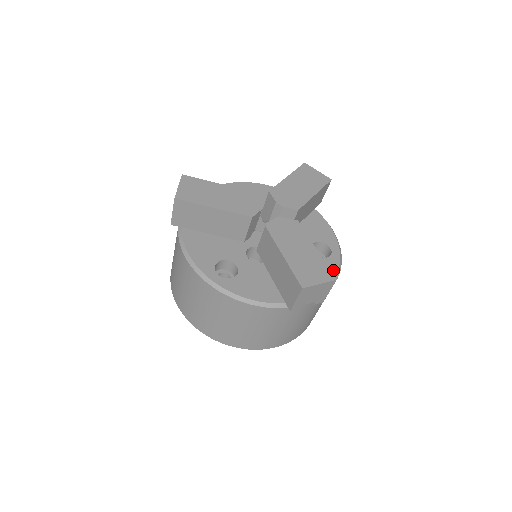
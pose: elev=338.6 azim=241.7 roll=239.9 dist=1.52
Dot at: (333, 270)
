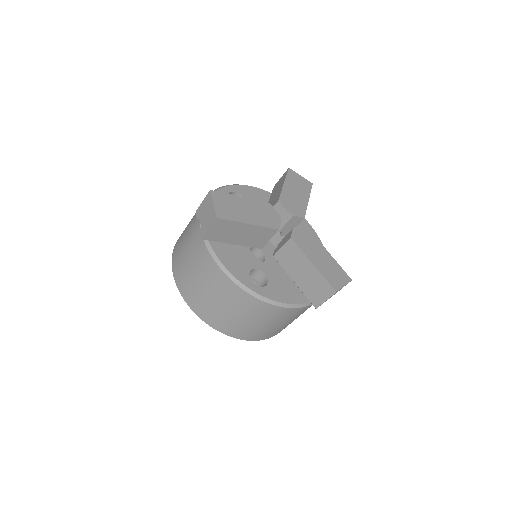
Dot at: occluded
